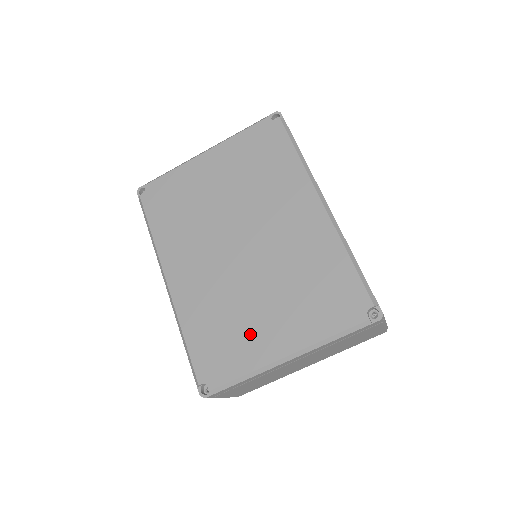
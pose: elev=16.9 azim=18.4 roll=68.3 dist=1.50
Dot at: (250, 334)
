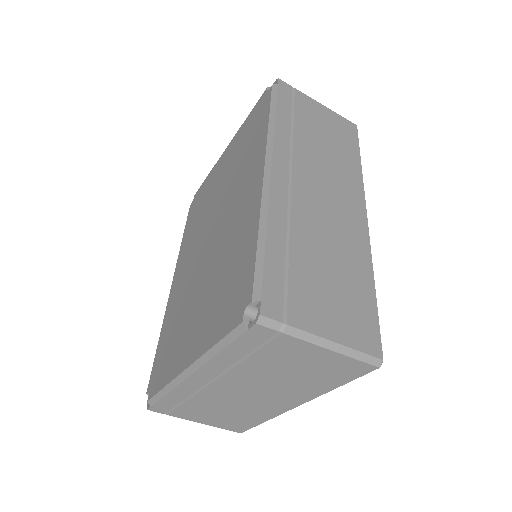
Dot at: (180, 339)
